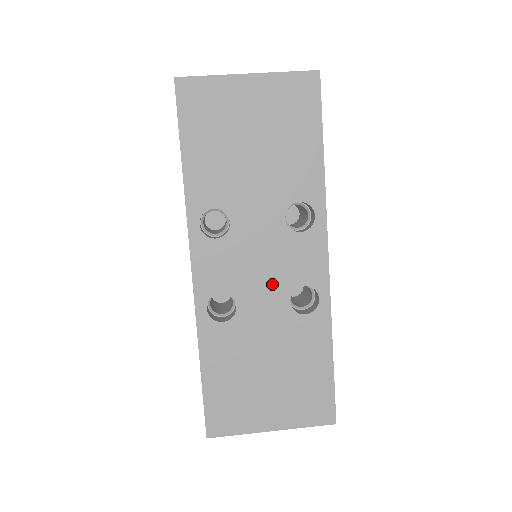
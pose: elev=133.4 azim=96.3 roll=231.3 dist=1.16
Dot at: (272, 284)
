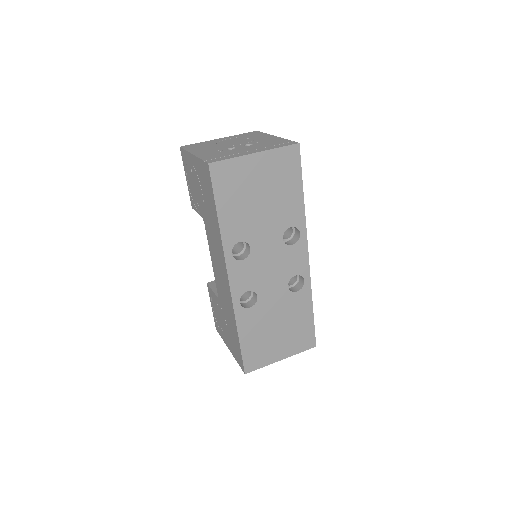
Dot at: (277, 279)
